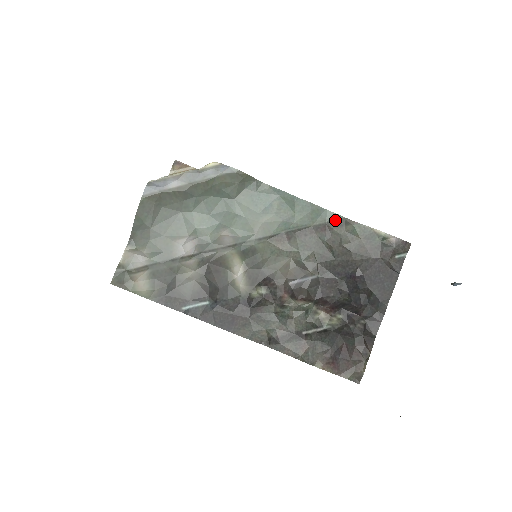
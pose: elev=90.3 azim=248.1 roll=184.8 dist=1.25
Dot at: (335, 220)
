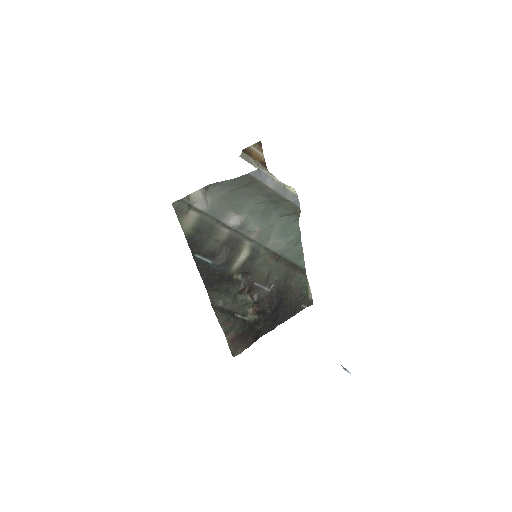
Dot at: (301, 267)
